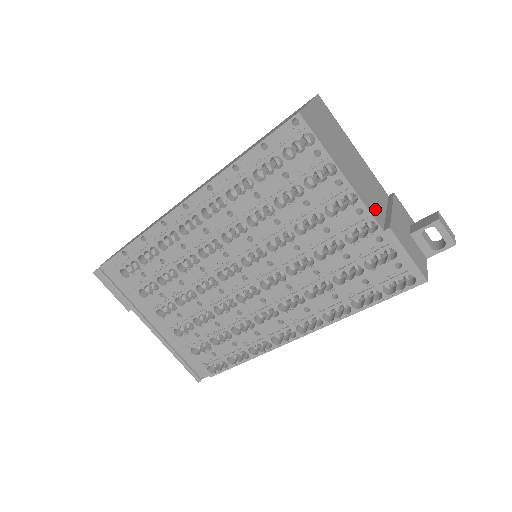
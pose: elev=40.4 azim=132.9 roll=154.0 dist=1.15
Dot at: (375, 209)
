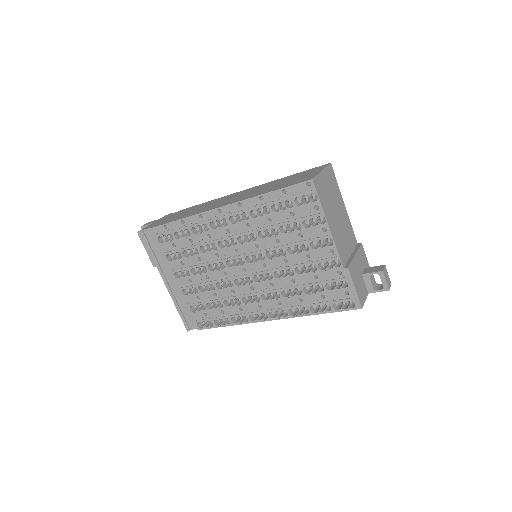
Dot at: (343, 252)
